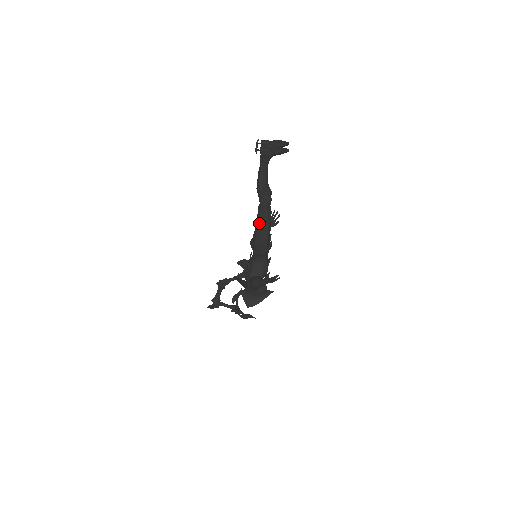
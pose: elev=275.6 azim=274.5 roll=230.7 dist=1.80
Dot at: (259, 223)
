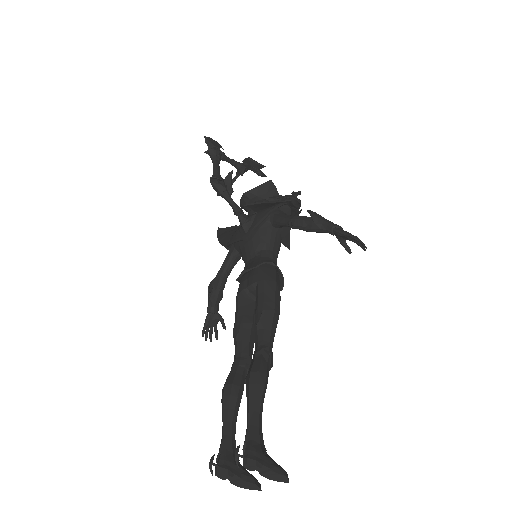
Dot at: (234, 332)
